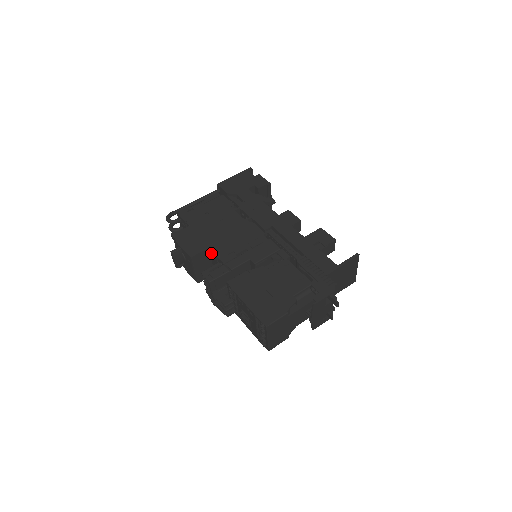
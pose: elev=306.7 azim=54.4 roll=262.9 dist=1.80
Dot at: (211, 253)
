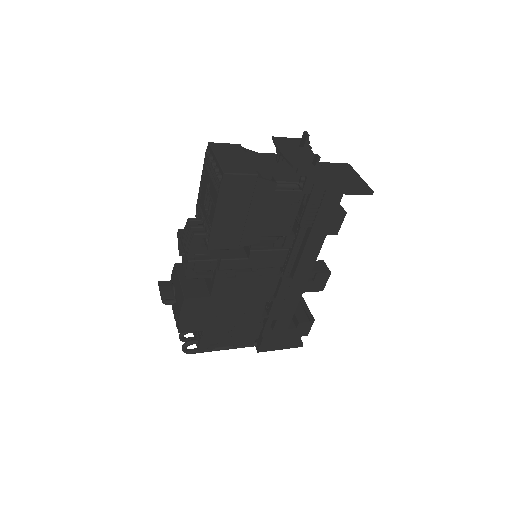
Dot at: occluded
